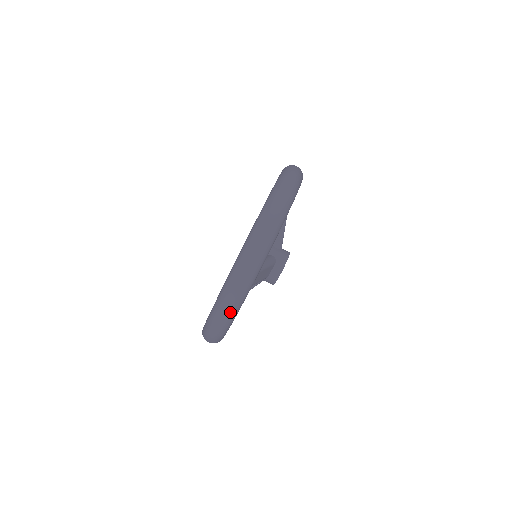
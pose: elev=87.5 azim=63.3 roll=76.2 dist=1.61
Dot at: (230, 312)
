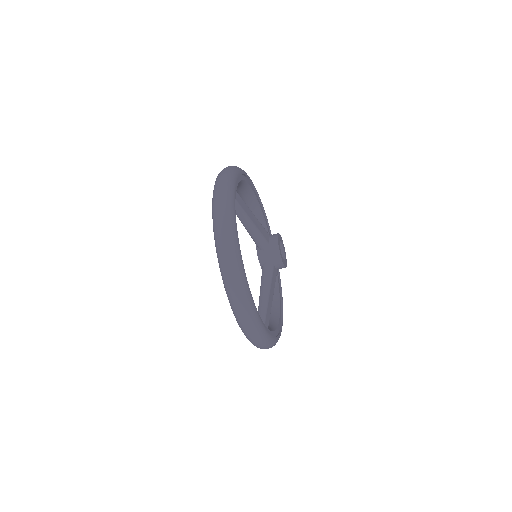
Dot at: occluded
